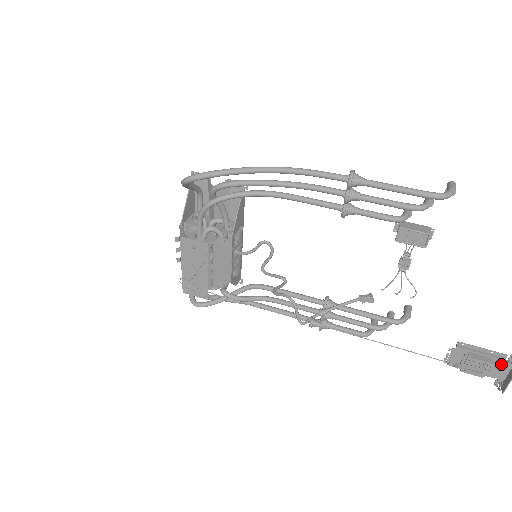
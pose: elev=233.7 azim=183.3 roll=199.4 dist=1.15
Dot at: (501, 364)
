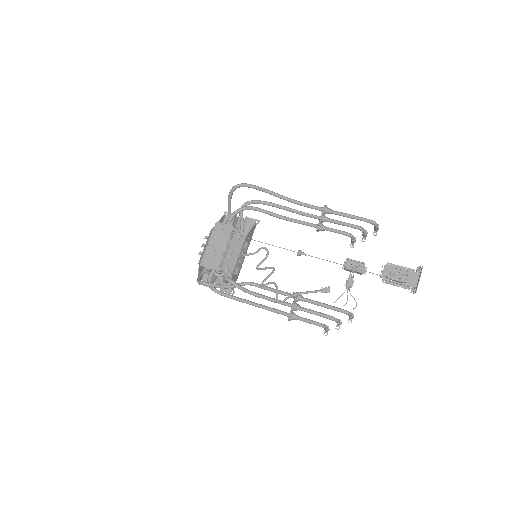
Dot at: (413, 275)
